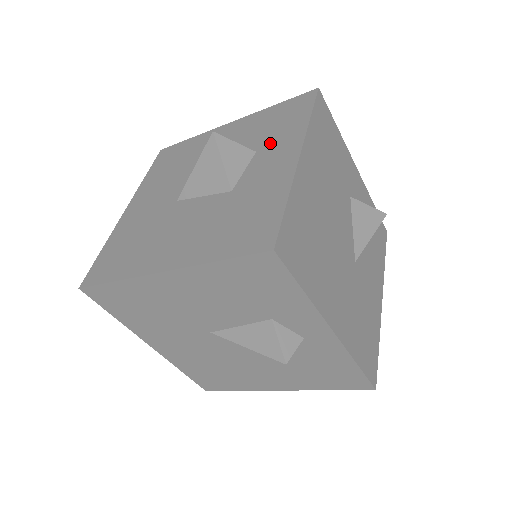
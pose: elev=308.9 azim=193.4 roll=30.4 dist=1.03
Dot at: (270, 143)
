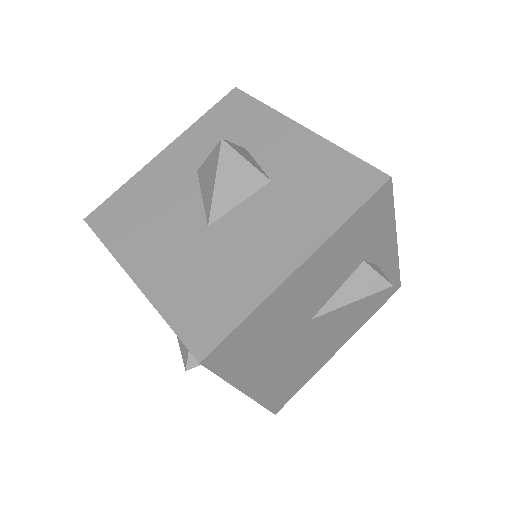
Dot at: (252, 136)
